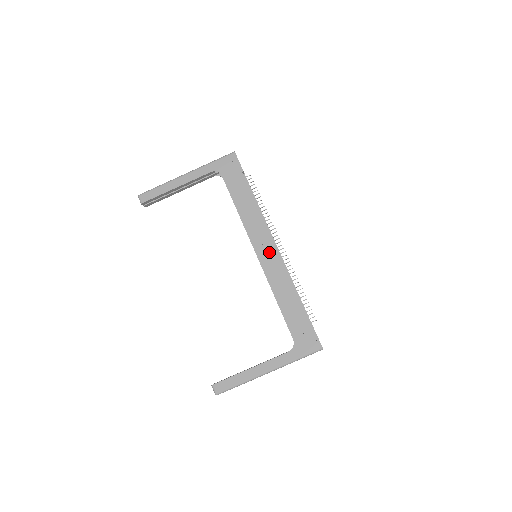
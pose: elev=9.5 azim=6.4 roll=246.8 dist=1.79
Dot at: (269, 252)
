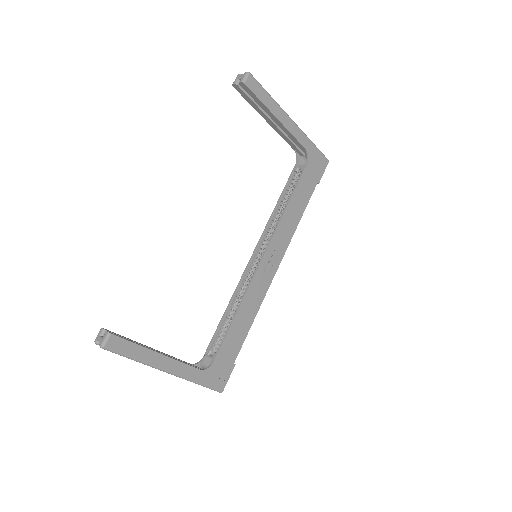
Dot at: (271, 268)
